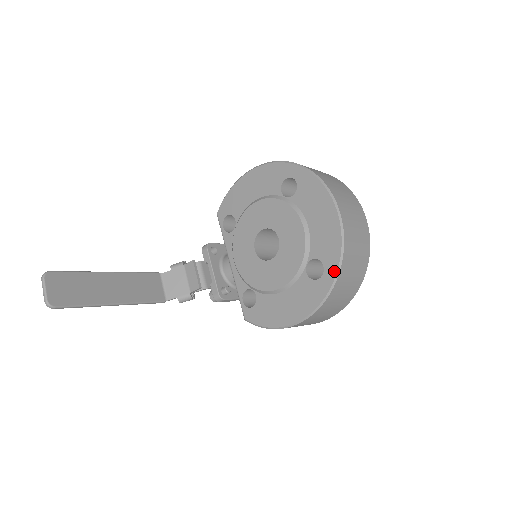
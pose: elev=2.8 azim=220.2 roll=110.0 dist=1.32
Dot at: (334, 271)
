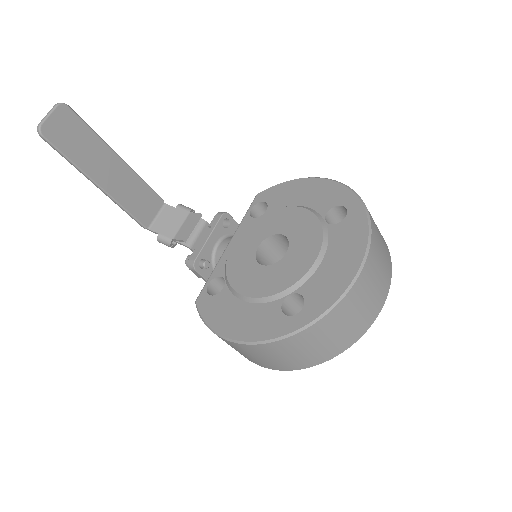
Dot at: (308, 320)
